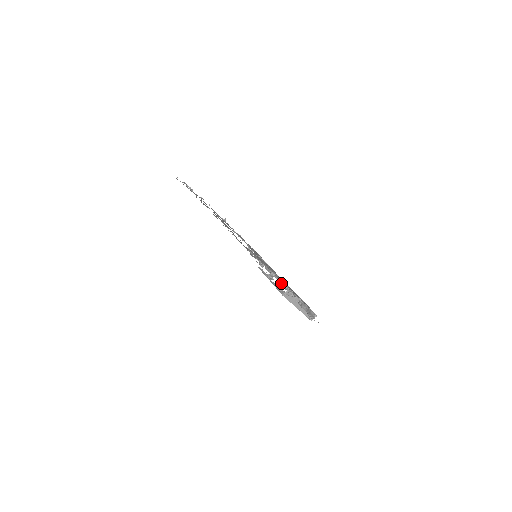
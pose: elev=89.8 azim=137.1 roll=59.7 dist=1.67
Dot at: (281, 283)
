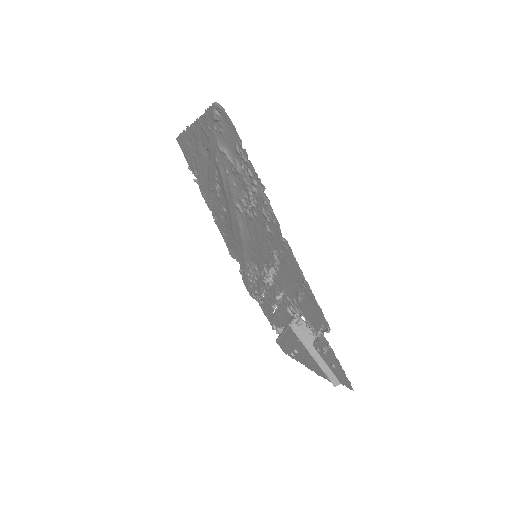
Dot at: (291, 317)
